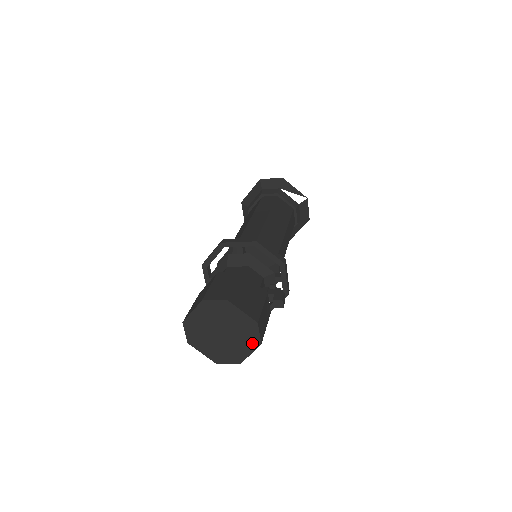
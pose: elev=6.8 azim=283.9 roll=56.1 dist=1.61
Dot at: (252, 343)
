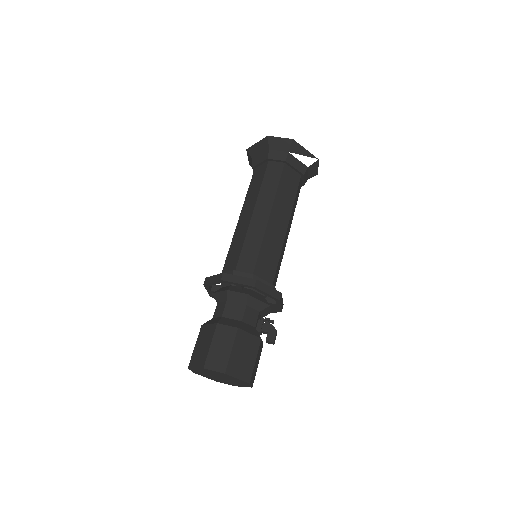
Dot at: (245, 385)
